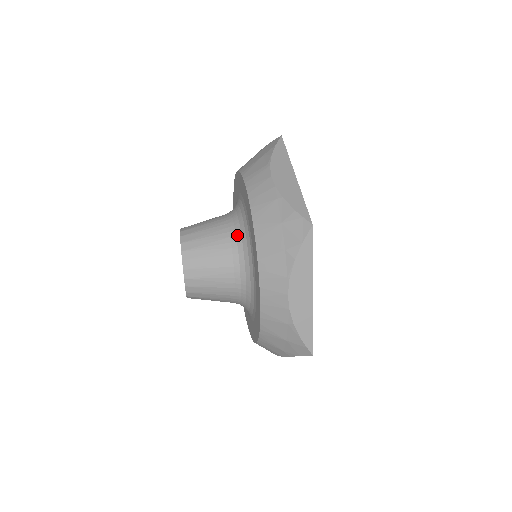
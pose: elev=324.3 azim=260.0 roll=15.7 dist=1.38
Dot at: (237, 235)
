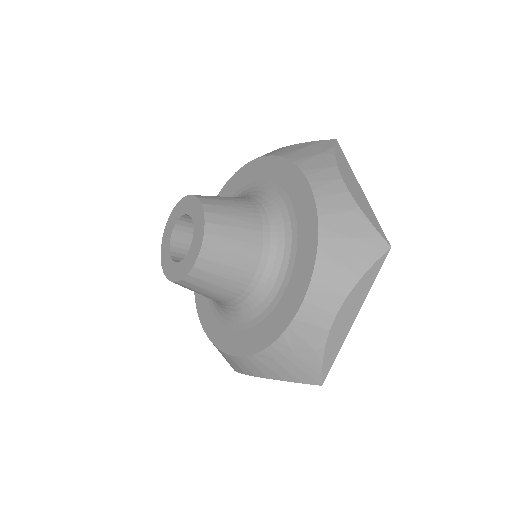
Dot at: (249, 196)
